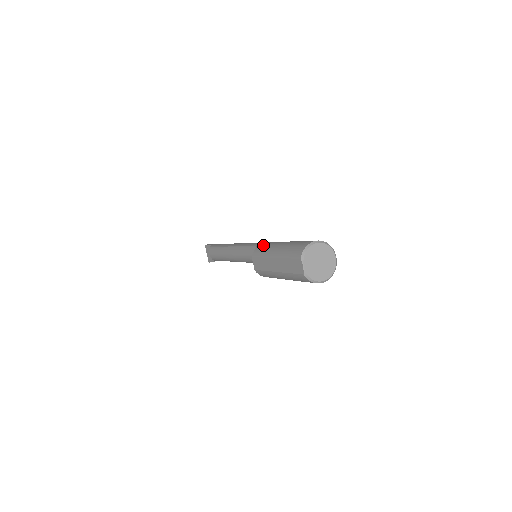
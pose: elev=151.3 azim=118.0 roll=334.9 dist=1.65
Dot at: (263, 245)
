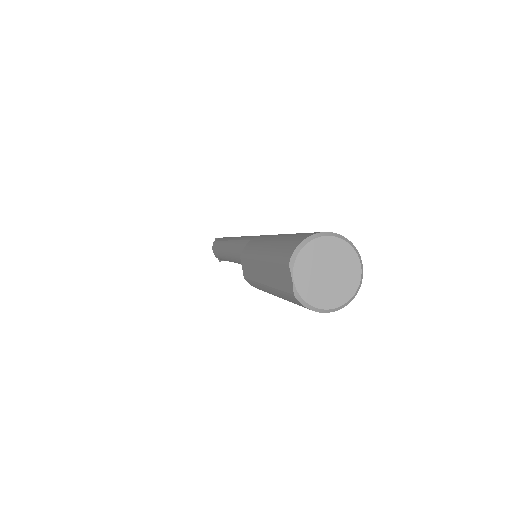
Dot at: (256, 239)
